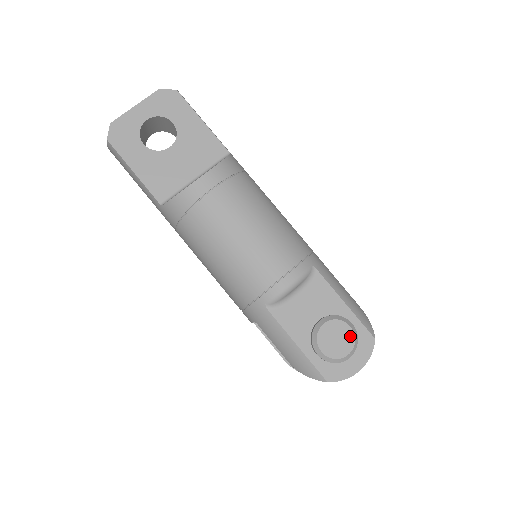
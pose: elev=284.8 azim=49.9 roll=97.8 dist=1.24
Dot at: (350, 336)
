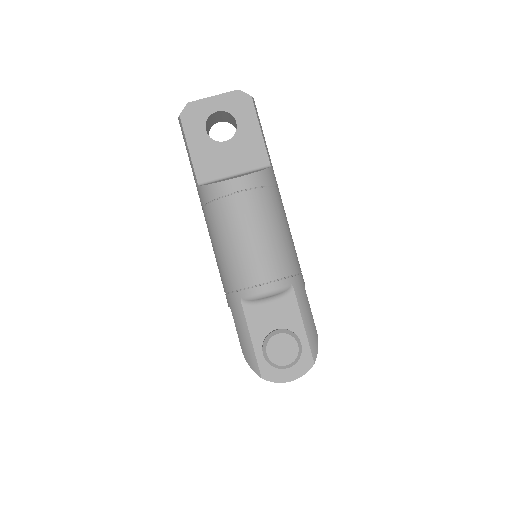
Dot at: (294, 352)
